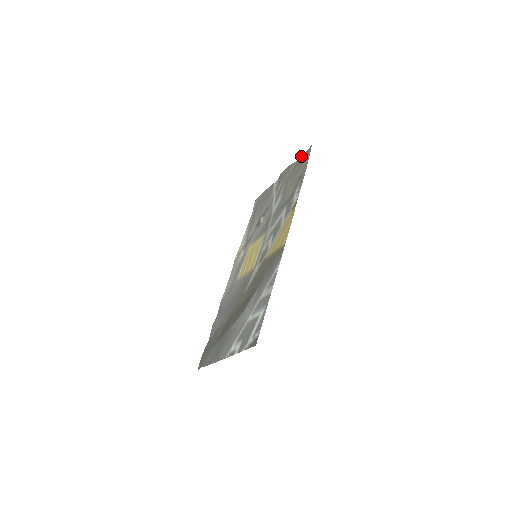
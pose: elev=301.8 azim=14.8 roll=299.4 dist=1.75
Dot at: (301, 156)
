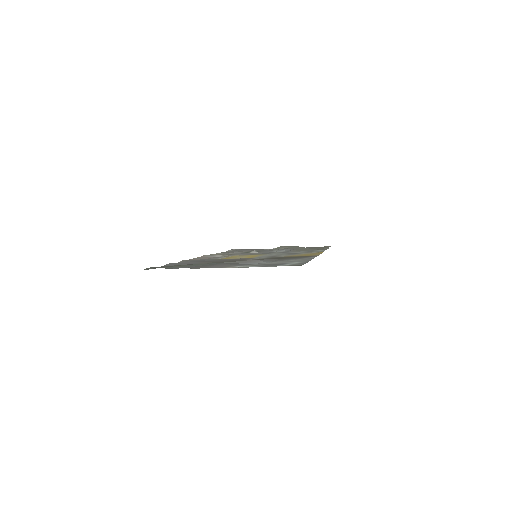
Dot at: occluded
